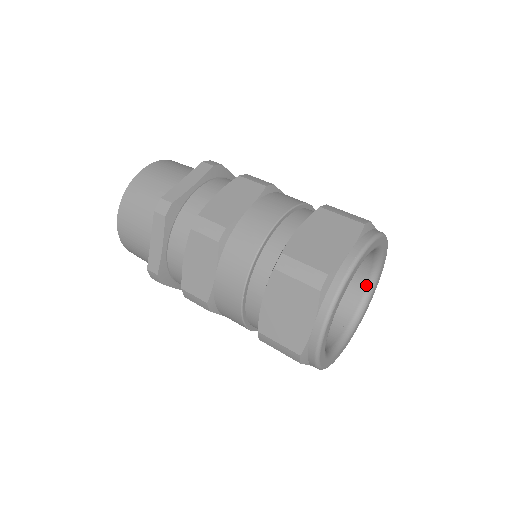
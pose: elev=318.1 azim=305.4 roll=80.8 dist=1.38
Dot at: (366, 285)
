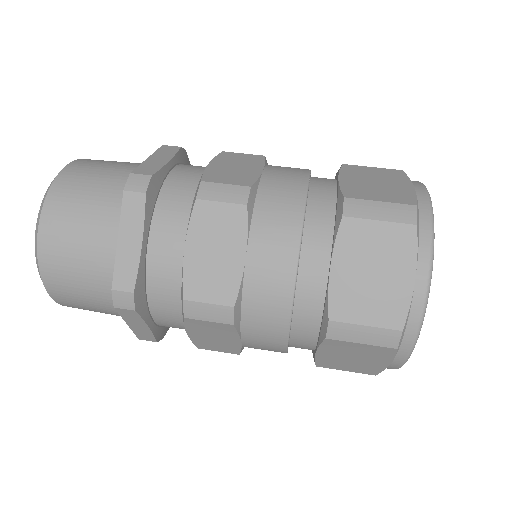
Dot at: occluded
